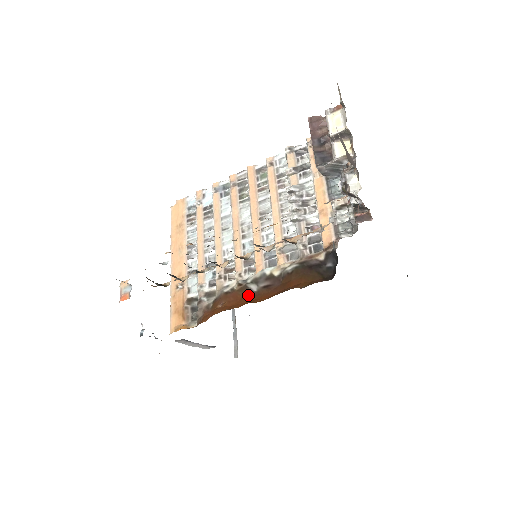
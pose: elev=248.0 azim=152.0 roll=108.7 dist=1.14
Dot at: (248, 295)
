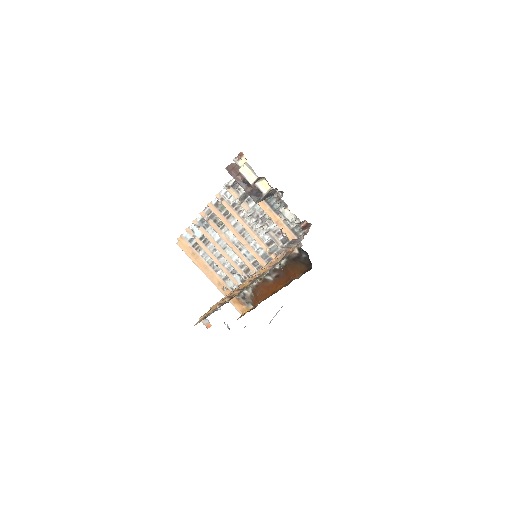
Dot at: (270, 284)
